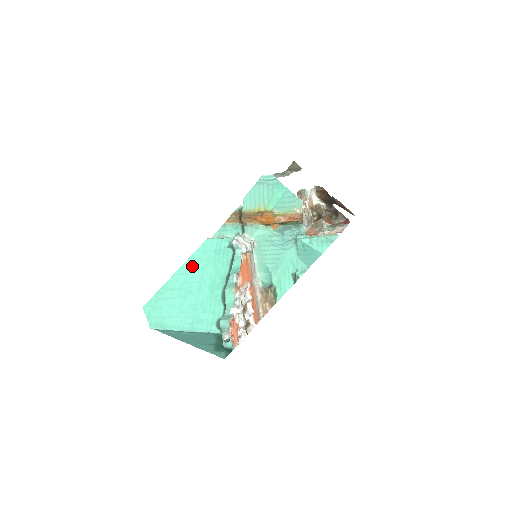
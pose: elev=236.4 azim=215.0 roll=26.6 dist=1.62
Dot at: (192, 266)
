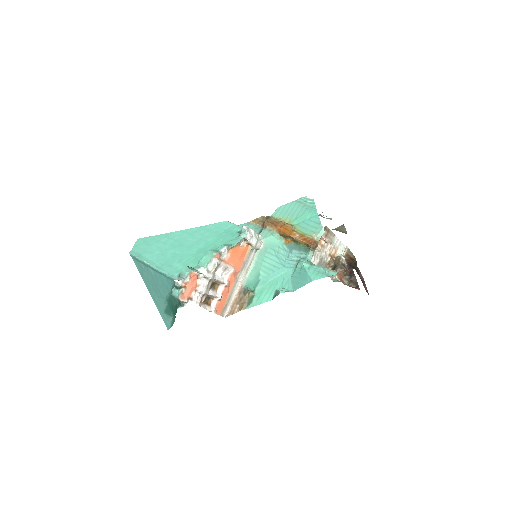
Dot at: (199, 231)
